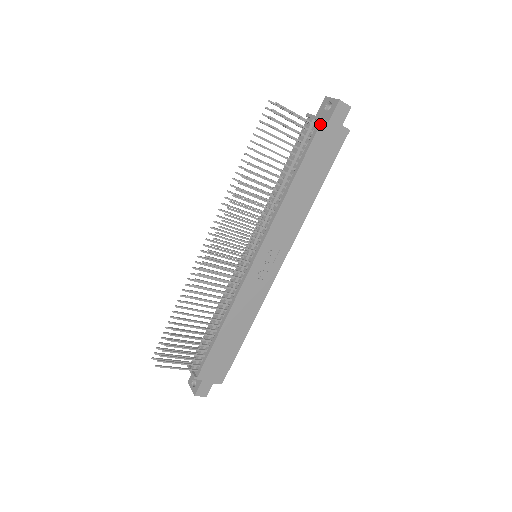
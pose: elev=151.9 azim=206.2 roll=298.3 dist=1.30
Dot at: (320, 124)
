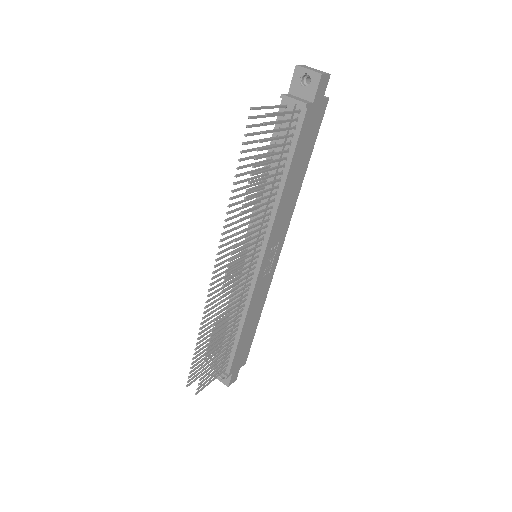
Dot at: (306, 110)
